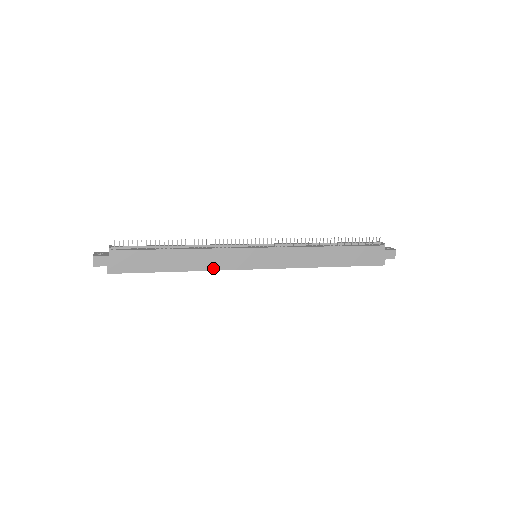
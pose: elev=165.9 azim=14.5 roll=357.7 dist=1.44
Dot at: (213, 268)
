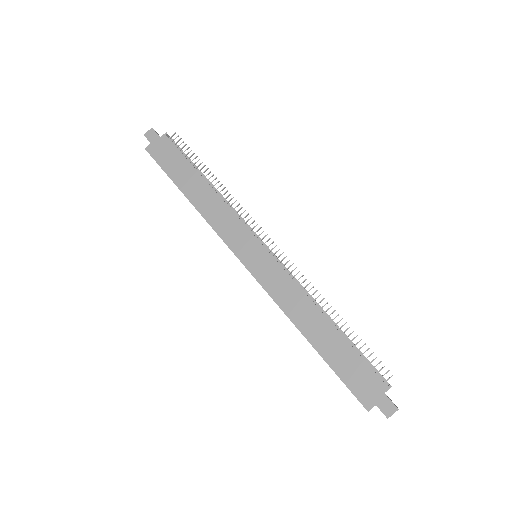
Dot at: (212, 223)
